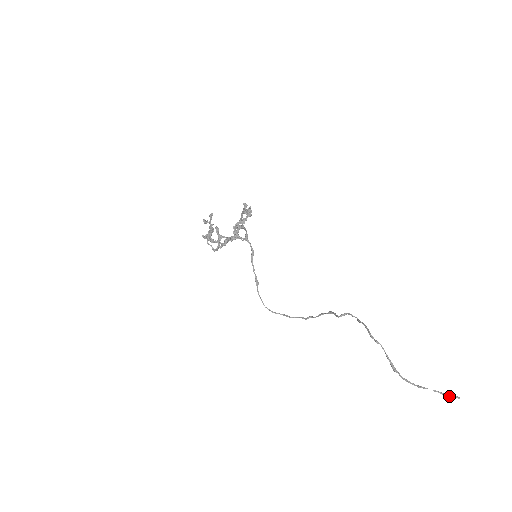
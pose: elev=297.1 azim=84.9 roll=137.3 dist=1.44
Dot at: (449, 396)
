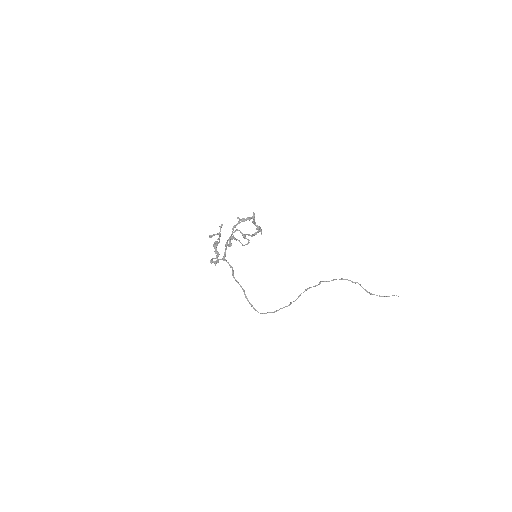
Dot at: (398, 296)
